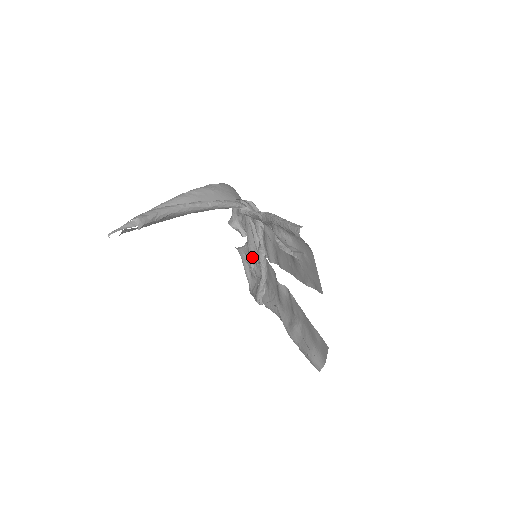
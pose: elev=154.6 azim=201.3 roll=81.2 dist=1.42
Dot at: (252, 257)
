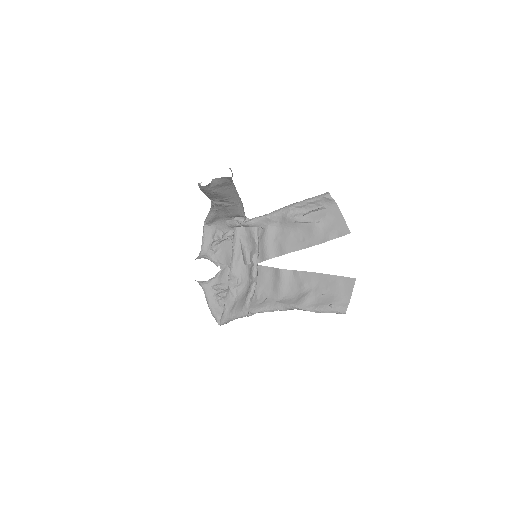
Dot at: (234, 275)
